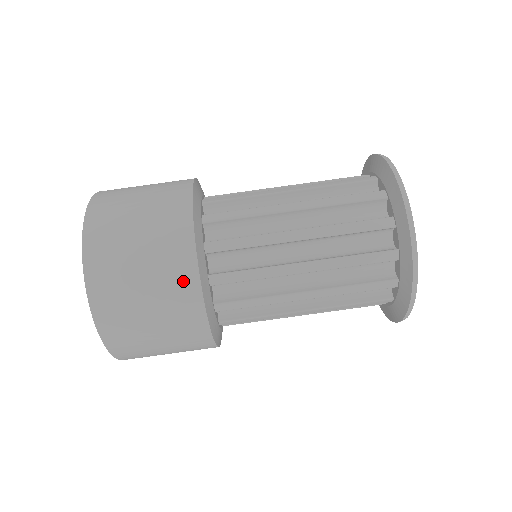
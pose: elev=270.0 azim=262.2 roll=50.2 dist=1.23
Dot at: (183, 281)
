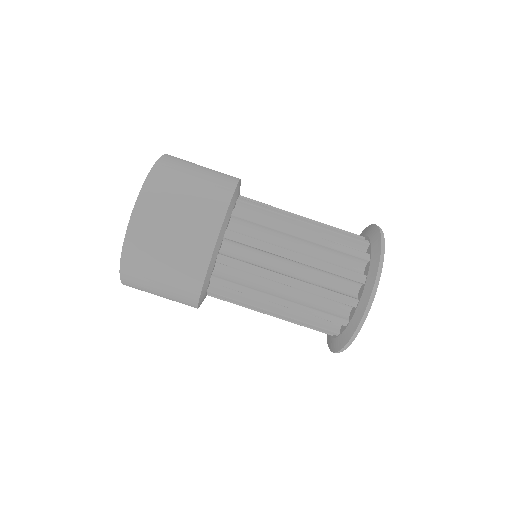
Dot at: (191, 280)
